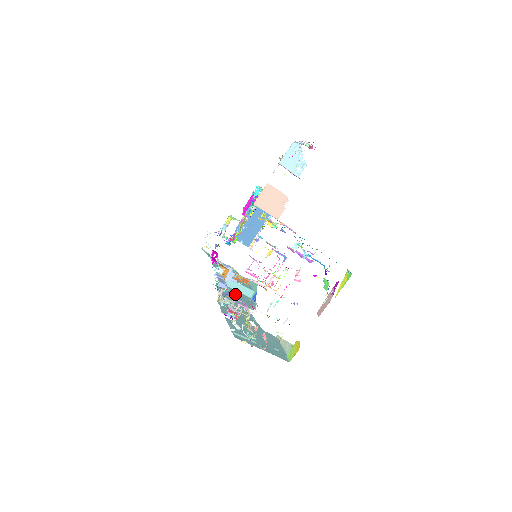
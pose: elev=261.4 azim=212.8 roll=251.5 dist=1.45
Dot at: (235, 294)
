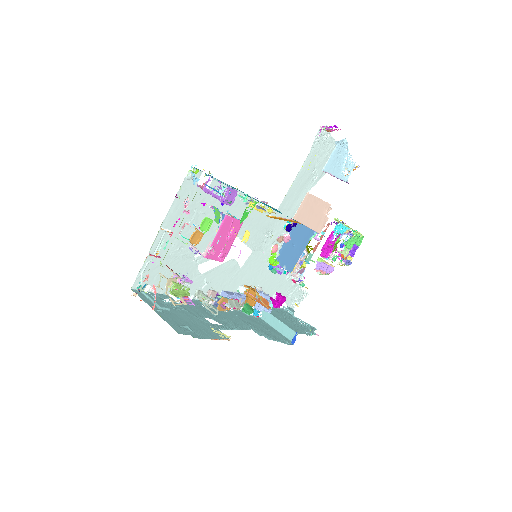
Dot at: (263, 326)
